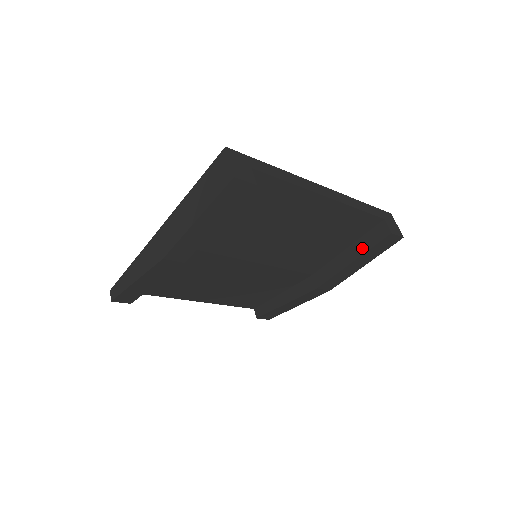
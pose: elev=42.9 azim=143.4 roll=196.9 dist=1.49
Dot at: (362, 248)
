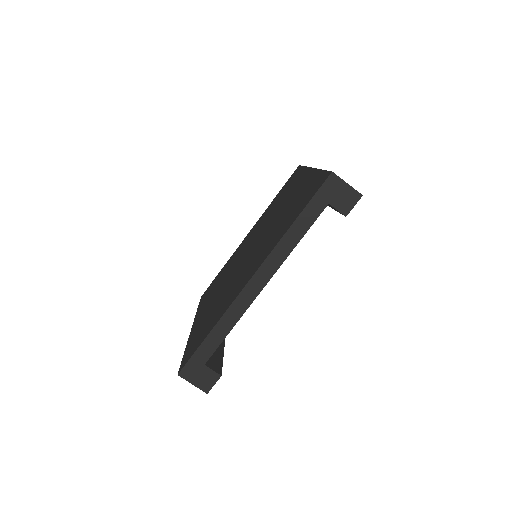
Dot at: occluded
